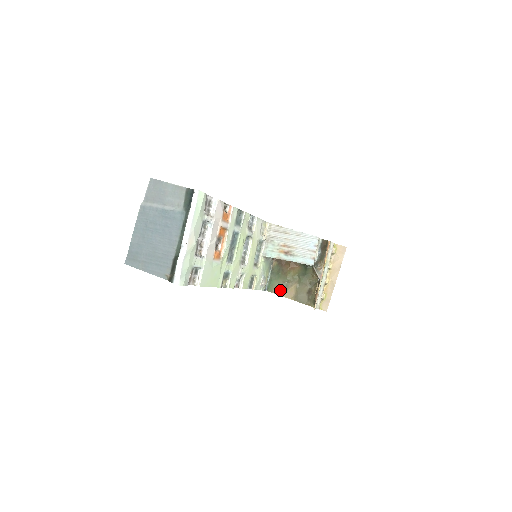
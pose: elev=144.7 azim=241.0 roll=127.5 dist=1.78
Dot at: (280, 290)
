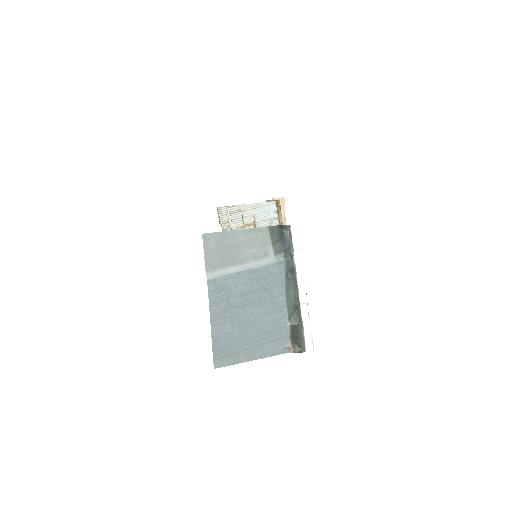
Dot at: occluded
